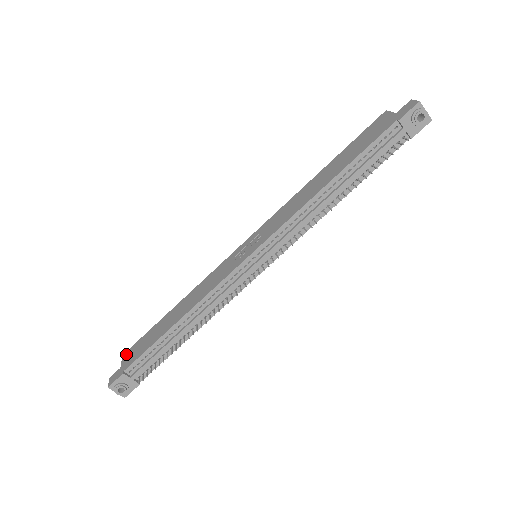
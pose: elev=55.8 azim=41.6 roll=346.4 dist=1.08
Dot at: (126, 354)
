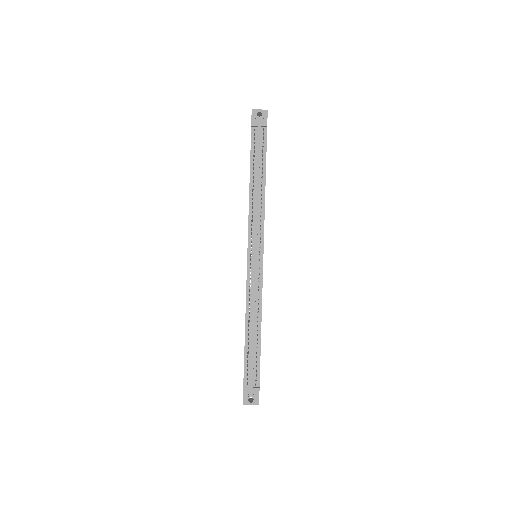
Dot at: occluded
